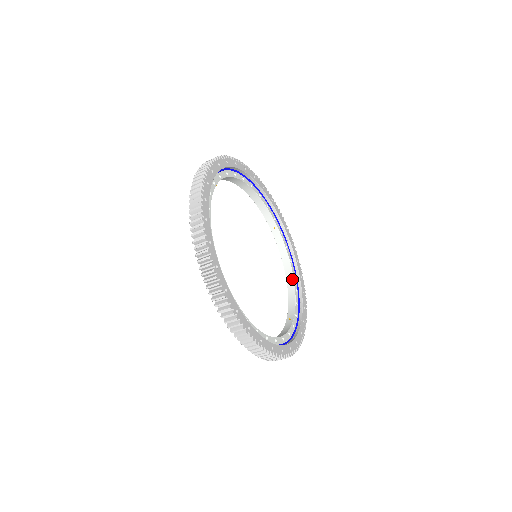
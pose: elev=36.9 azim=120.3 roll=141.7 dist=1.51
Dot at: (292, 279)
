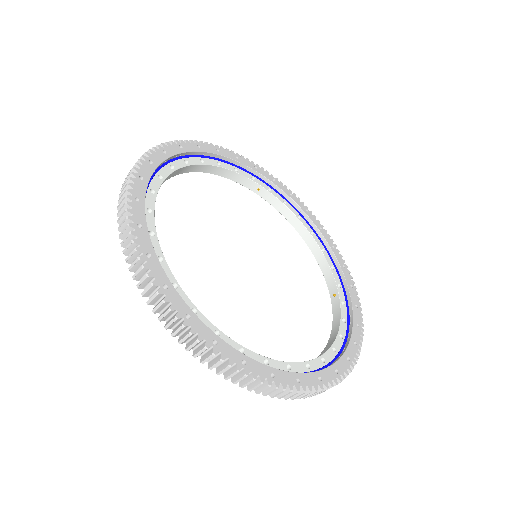
Dot at: (311, 239)
